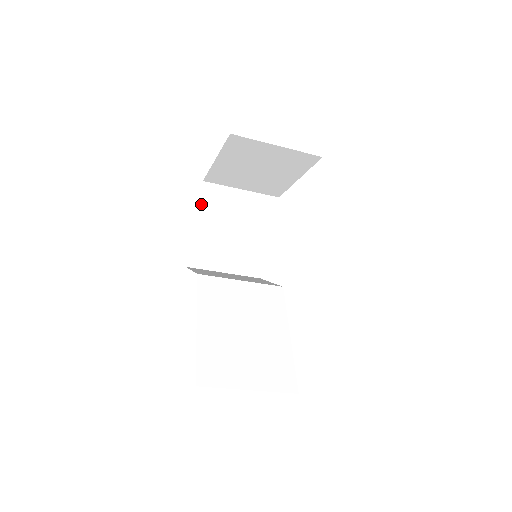
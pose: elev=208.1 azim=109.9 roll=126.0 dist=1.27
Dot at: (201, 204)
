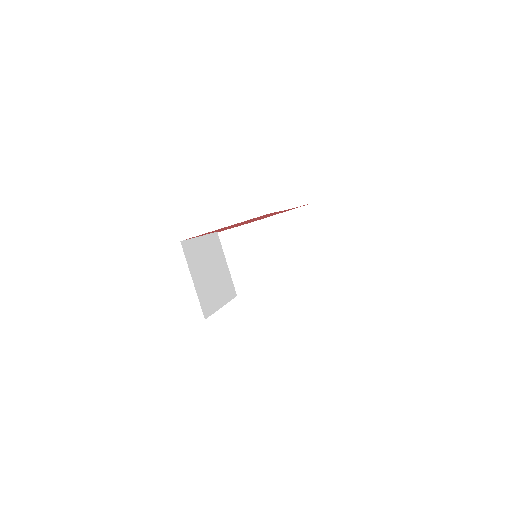
Dot at: (241, 227)
